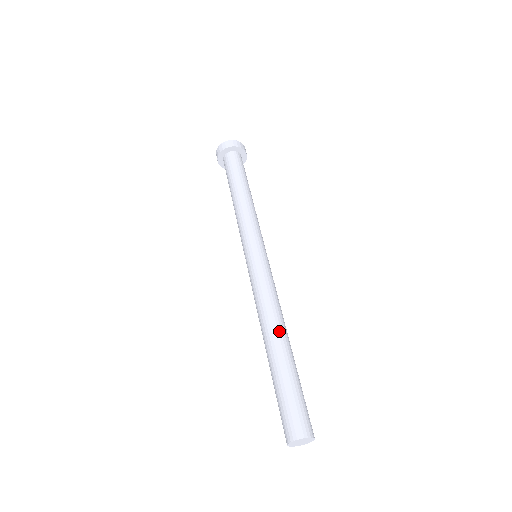
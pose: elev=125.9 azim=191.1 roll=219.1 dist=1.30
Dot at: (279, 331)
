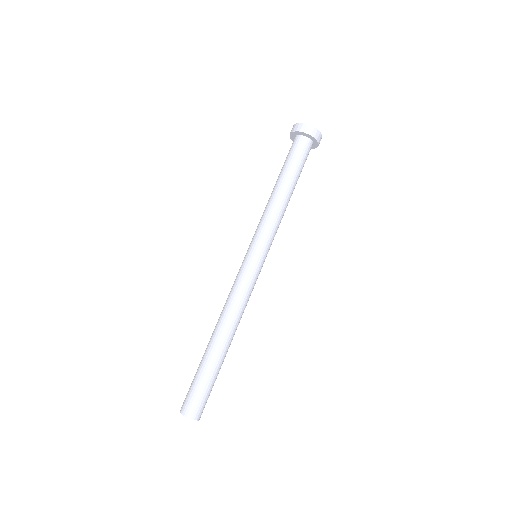
Dot at: (218, 331)
